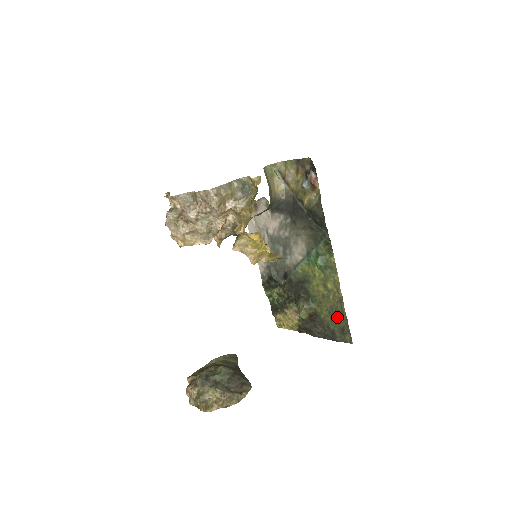
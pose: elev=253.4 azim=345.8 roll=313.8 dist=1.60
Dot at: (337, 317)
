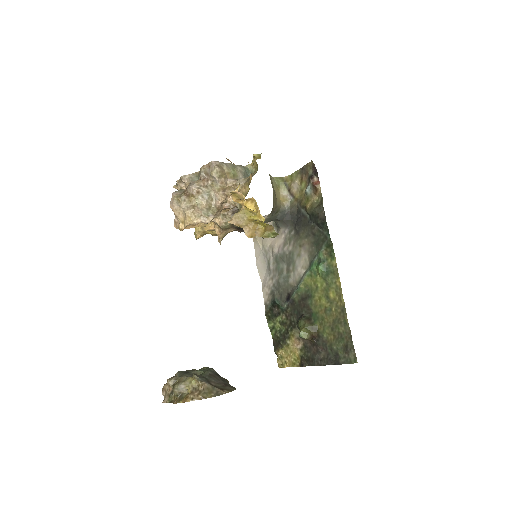
Dot at: (340, 332)
